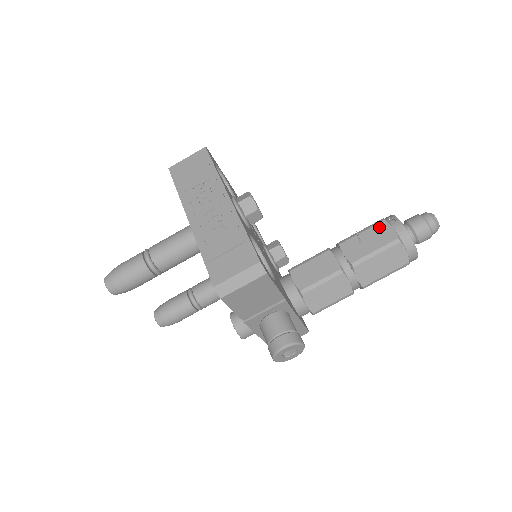
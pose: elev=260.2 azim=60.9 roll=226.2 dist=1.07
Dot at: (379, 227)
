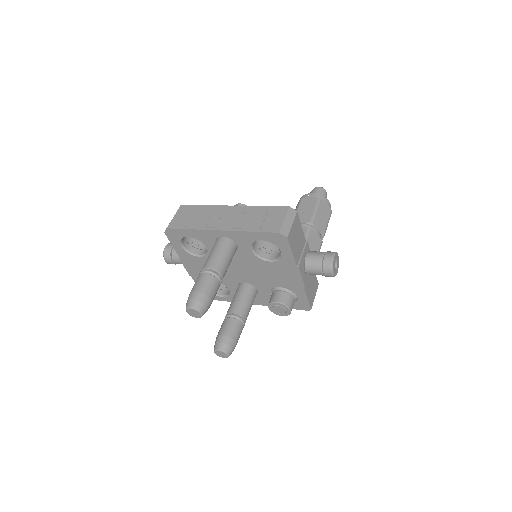
Dot at: (303, 202)
